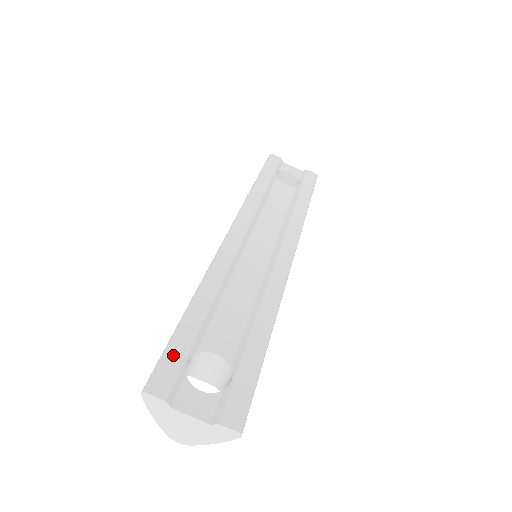
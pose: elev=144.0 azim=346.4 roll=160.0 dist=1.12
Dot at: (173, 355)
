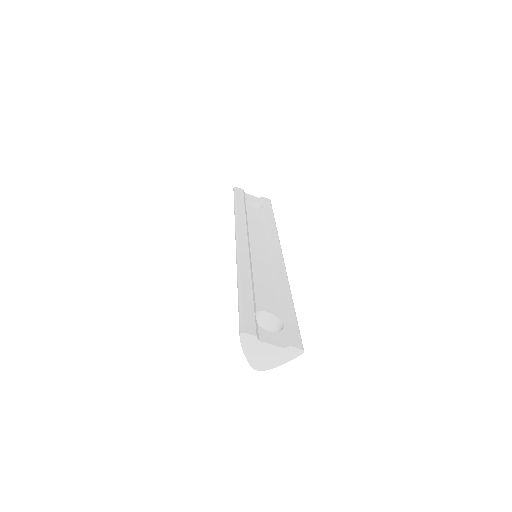
Dot at: (247, 312)
